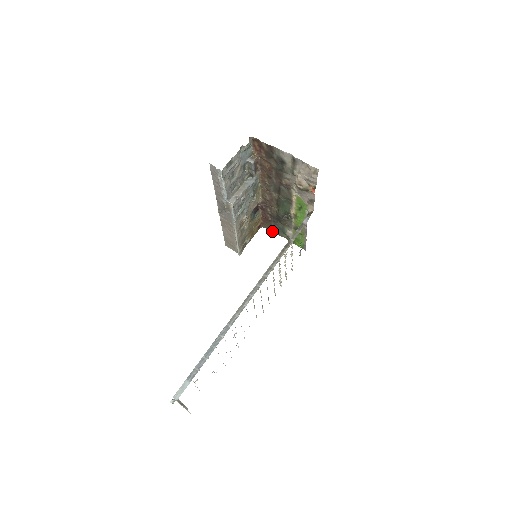
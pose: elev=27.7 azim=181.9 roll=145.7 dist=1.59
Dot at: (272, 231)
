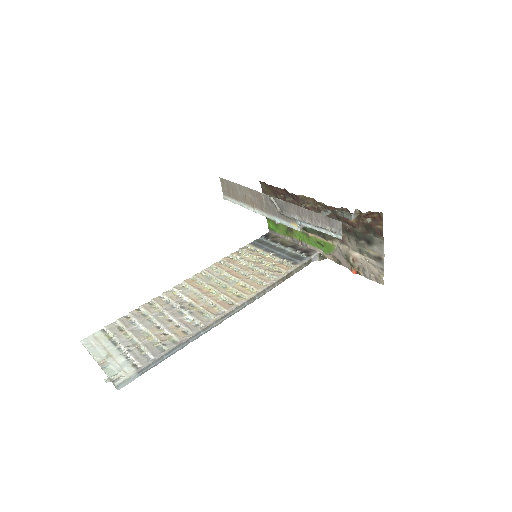
Dot at: occluded
